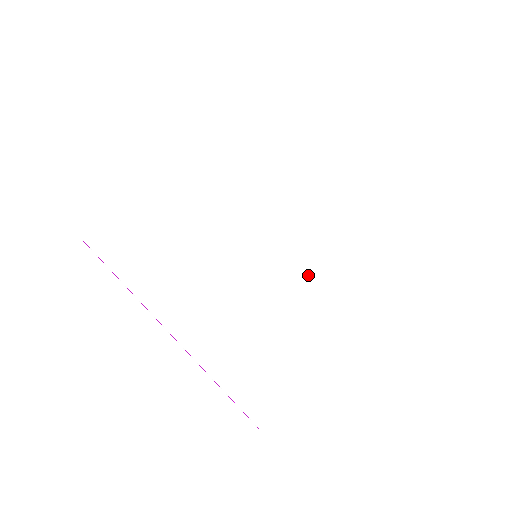
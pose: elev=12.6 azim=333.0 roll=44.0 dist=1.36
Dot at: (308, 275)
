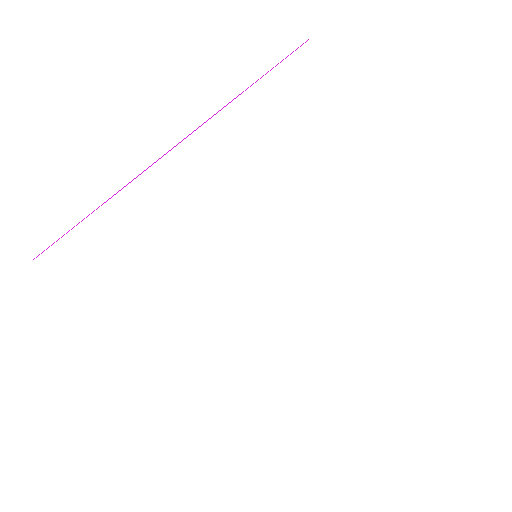
Dot at: (311, 271)
